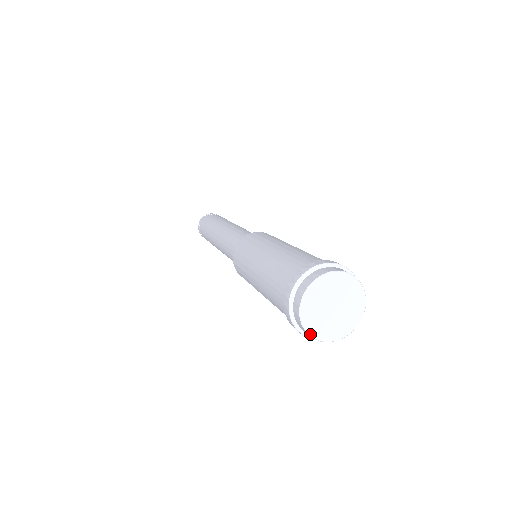
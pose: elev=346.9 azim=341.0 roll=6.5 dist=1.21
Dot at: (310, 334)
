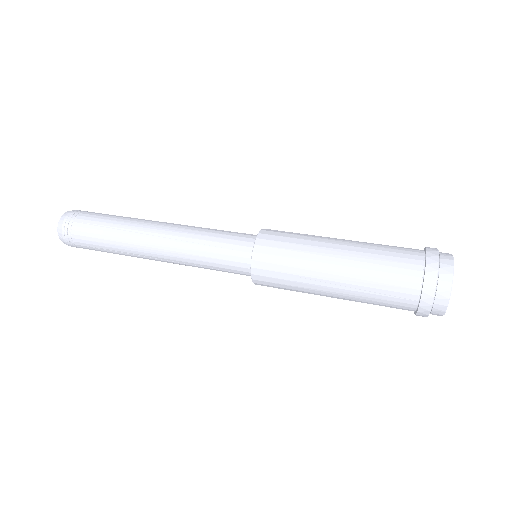
Dot at: occluded
